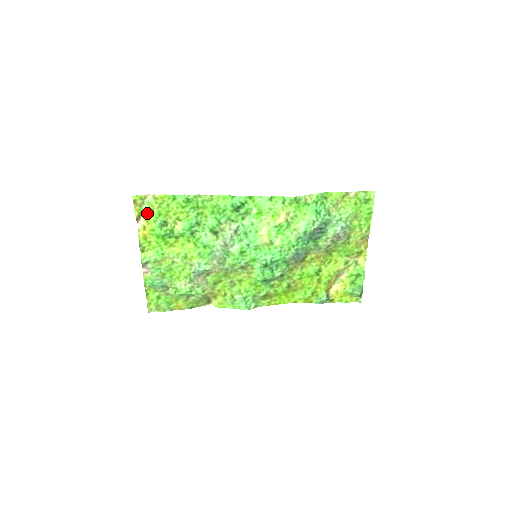
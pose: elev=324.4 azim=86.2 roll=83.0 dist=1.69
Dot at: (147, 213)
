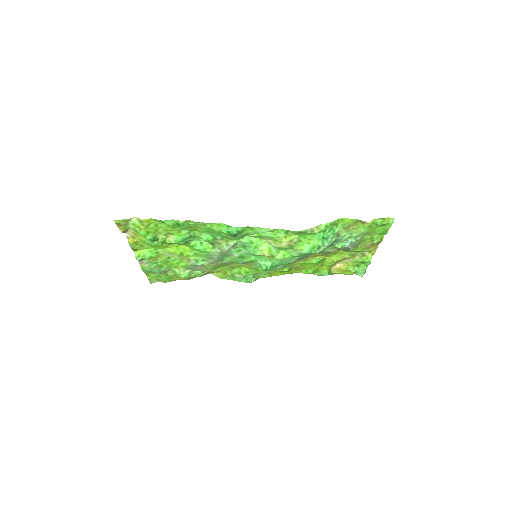
Dot at: (134, 230)
